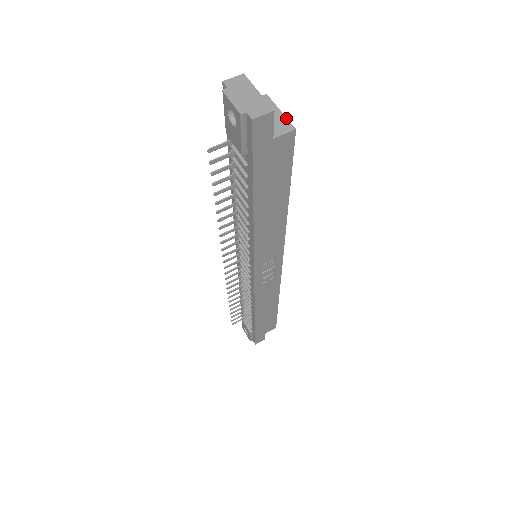
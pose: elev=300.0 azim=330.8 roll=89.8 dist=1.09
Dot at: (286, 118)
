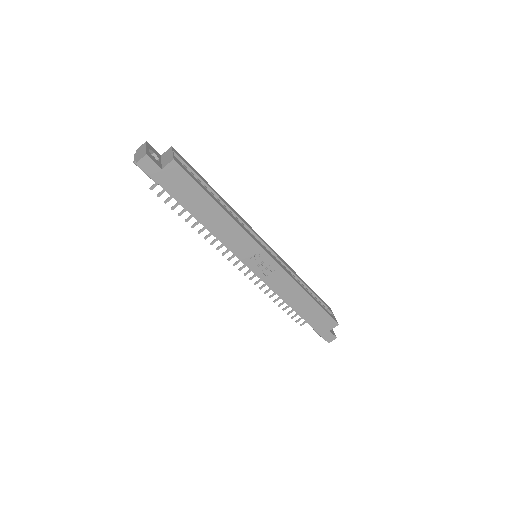
Dot at: (173, 155)
